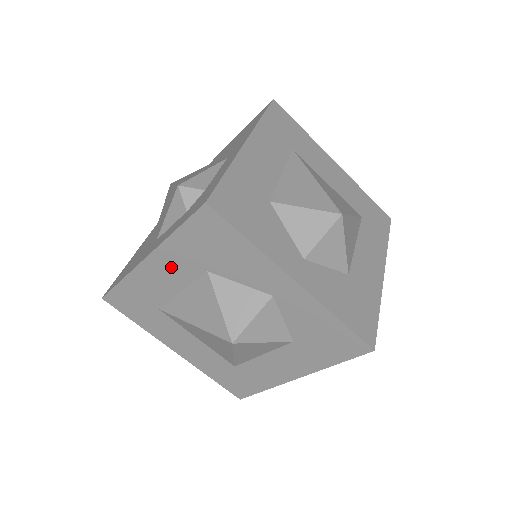
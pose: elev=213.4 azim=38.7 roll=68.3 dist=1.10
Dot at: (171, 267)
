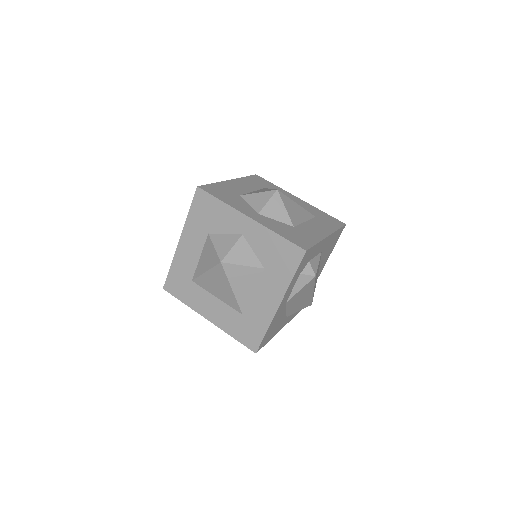
Dot at: (192, 240)
